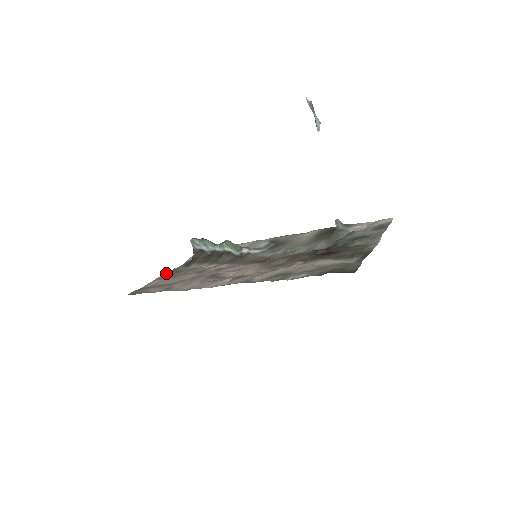
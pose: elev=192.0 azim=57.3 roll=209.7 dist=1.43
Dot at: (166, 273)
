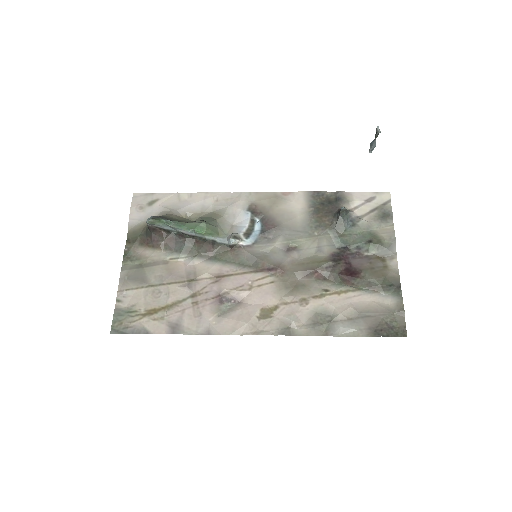
Dot at: (122, 264)
